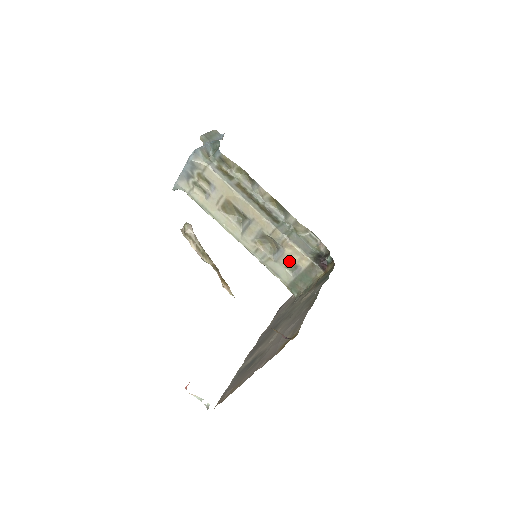
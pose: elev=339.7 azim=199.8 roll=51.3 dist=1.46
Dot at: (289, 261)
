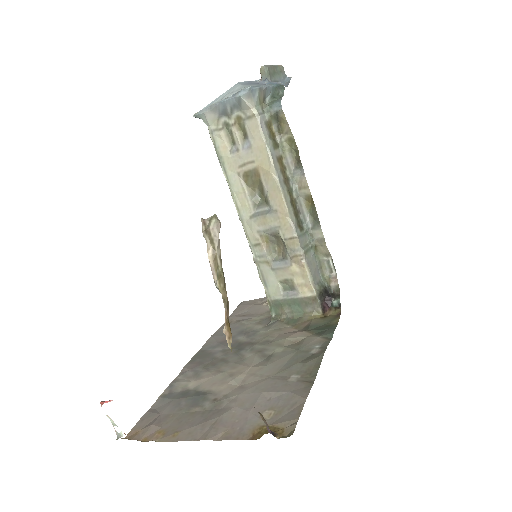
Dot at: (289, 278)
